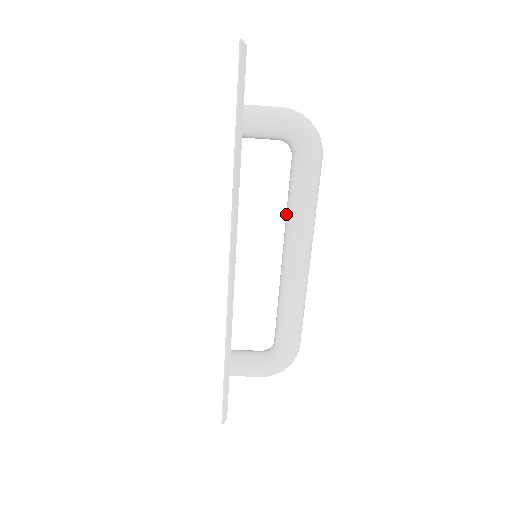
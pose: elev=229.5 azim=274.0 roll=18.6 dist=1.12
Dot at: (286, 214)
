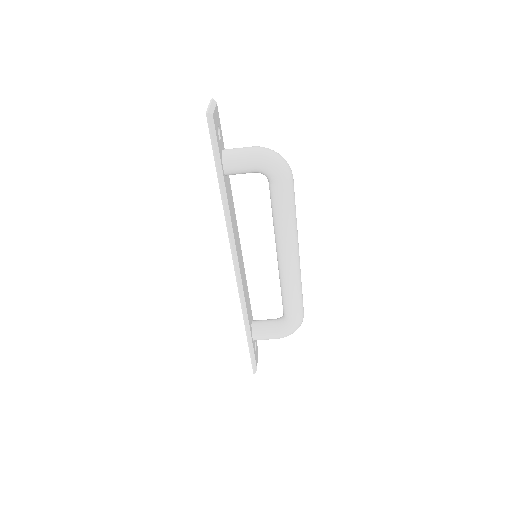
Dot at: (273, 224)
